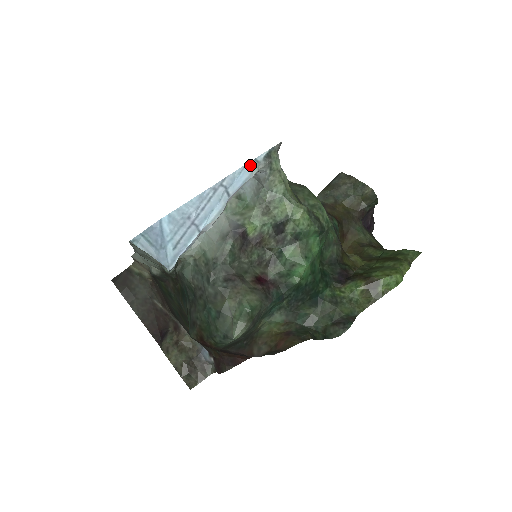
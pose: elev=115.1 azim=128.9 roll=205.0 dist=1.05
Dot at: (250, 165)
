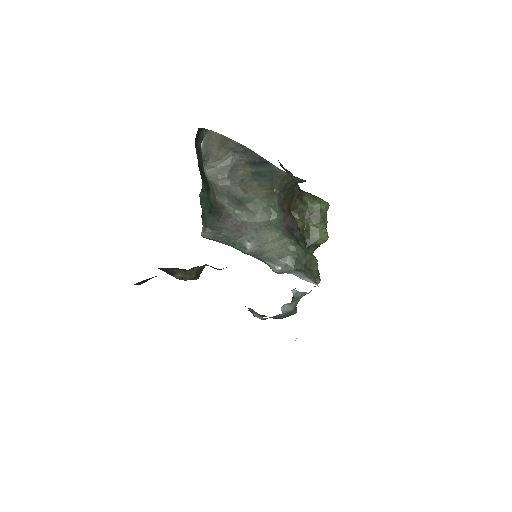
Dot at: occluded
